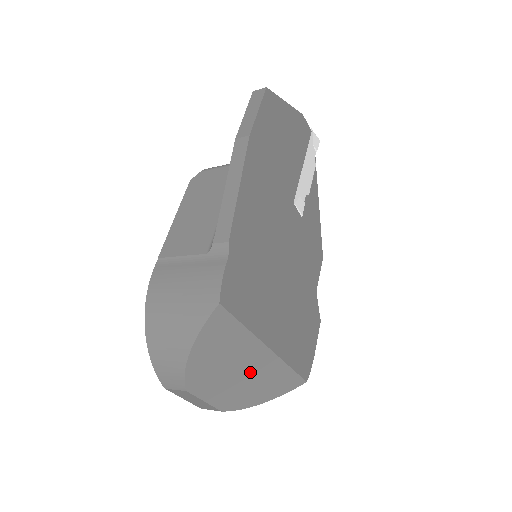
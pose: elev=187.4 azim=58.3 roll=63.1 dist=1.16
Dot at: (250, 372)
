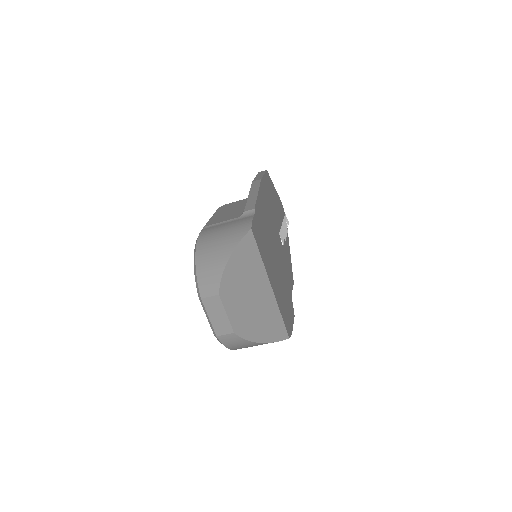
Dot at: (257, 302)
